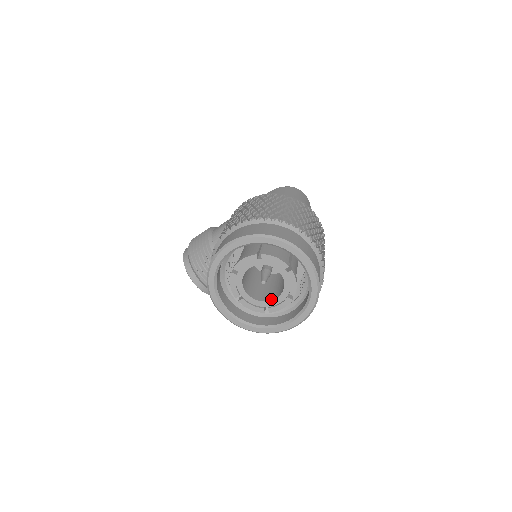
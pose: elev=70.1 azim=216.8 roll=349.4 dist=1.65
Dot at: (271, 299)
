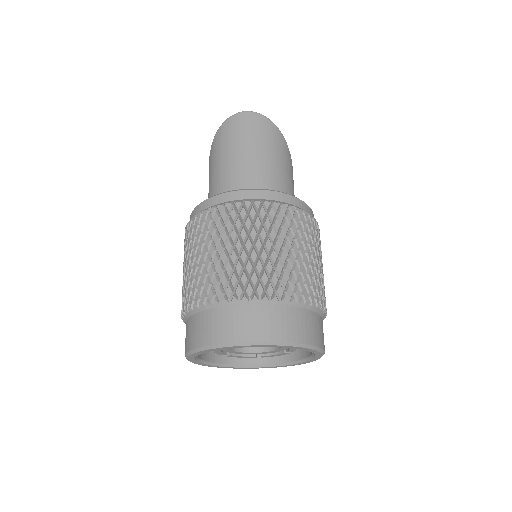
Dot at: occluded
